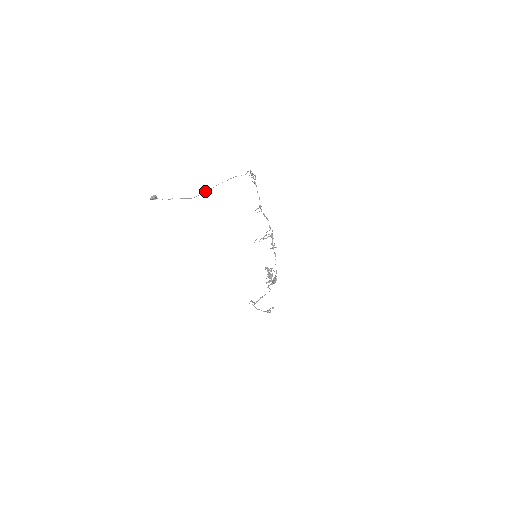
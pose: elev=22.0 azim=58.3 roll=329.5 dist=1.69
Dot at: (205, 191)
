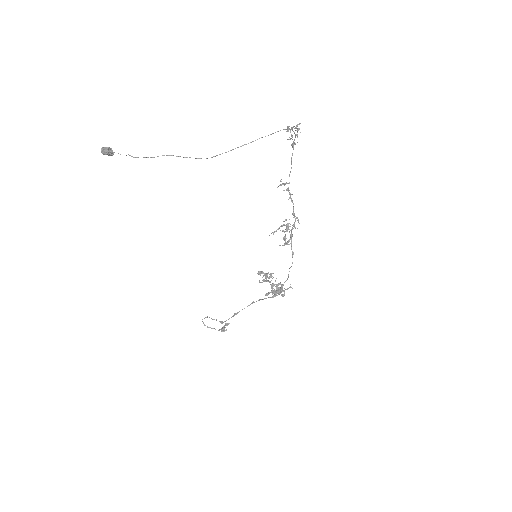
Dot at: occluded
